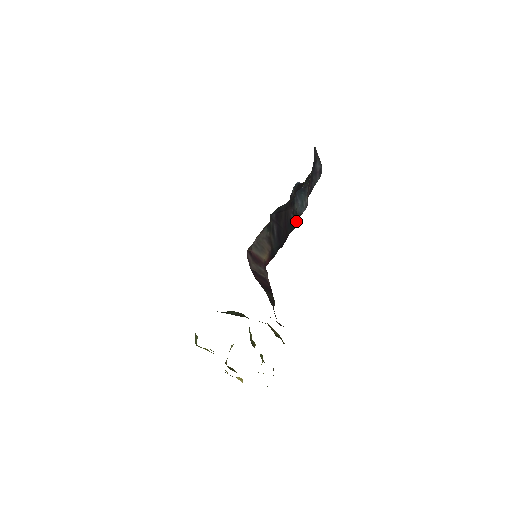
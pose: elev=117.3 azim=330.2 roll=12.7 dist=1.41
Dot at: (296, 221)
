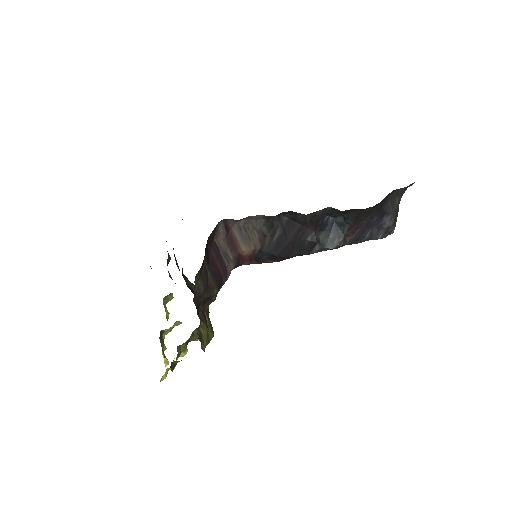
Dot at: (313, 249)
